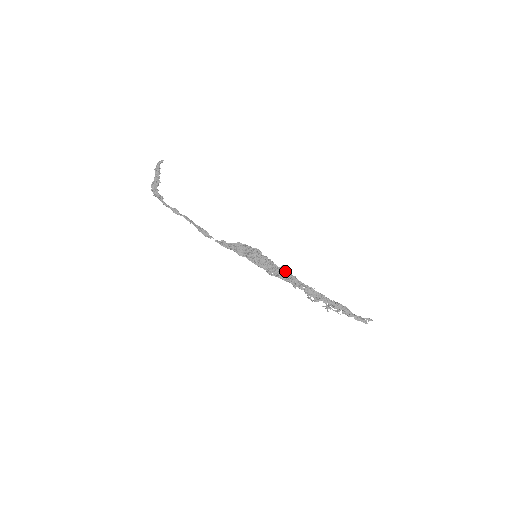
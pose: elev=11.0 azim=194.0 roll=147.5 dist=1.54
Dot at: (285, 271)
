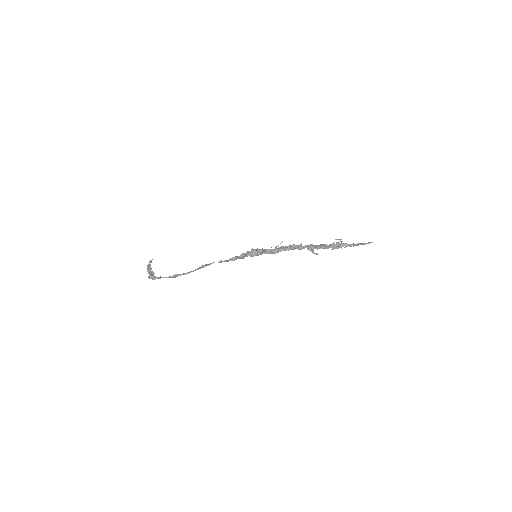
Dot at: (284, 247)
